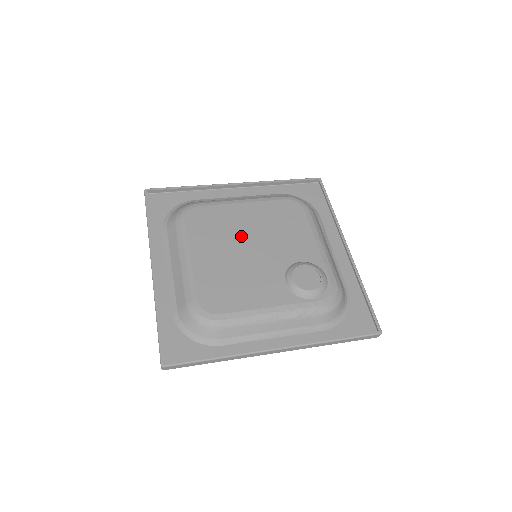
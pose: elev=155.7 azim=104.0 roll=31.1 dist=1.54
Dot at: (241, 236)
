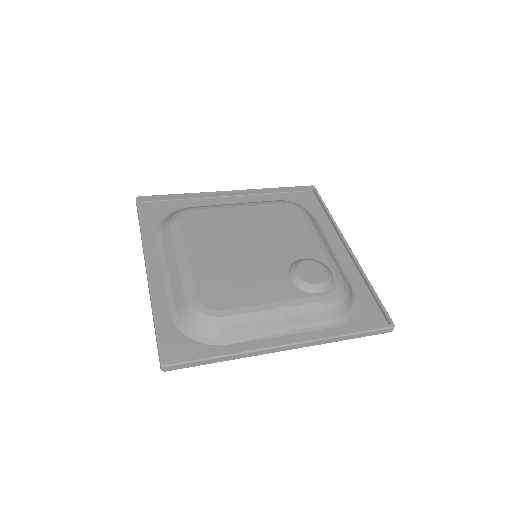
Dot at: (239, 236)
